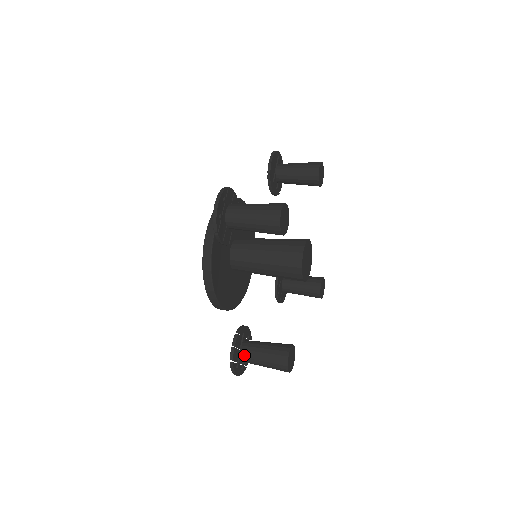
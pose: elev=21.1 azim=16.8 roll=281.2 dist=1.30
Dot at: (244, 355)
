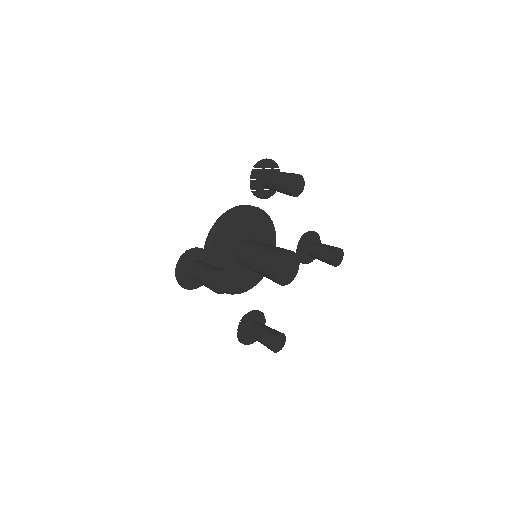
Dot at: (195, 263)
